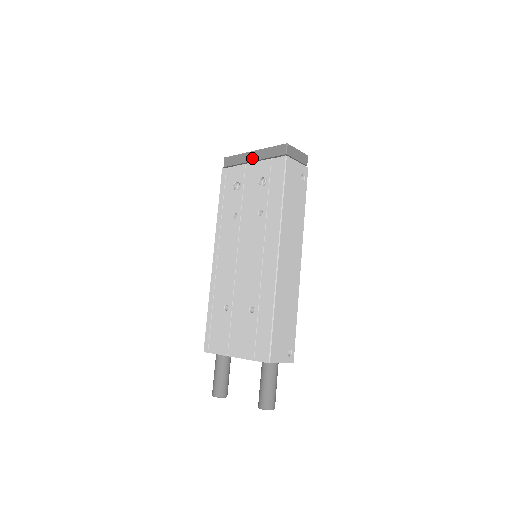
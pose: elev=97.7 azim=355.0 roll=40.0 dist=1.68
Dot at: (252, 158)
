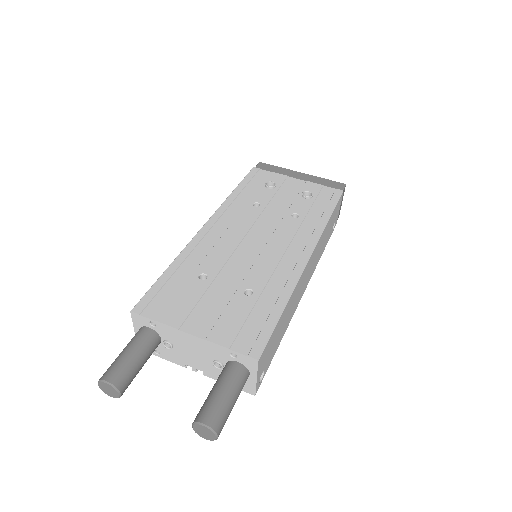
Dot at: (298, 176)
